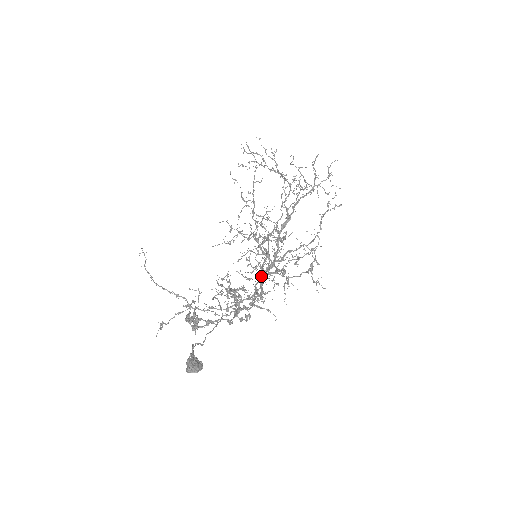
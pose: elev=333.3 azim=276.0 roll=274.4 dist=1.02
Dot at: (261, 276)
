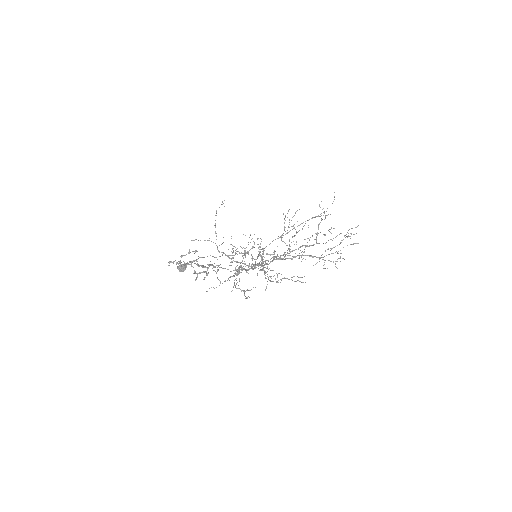
Dot at: (238, 268)
